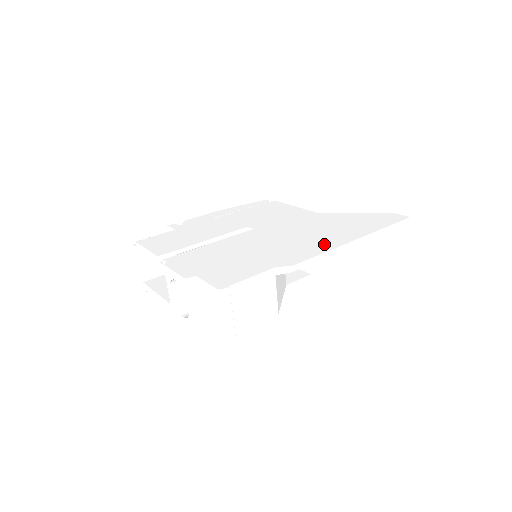
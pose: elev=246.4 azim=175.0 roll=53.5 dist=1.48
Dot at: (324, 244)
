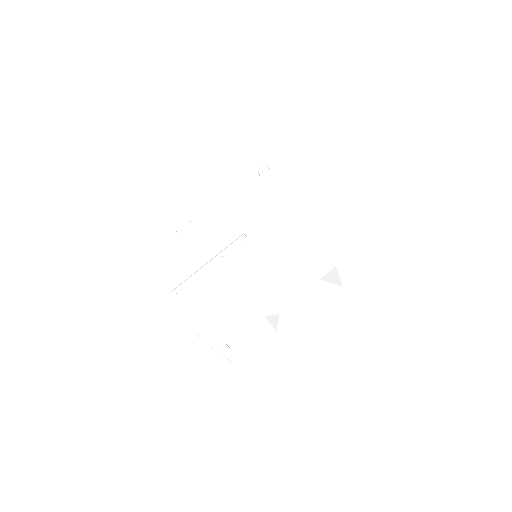
Dot at: (308, 270)
